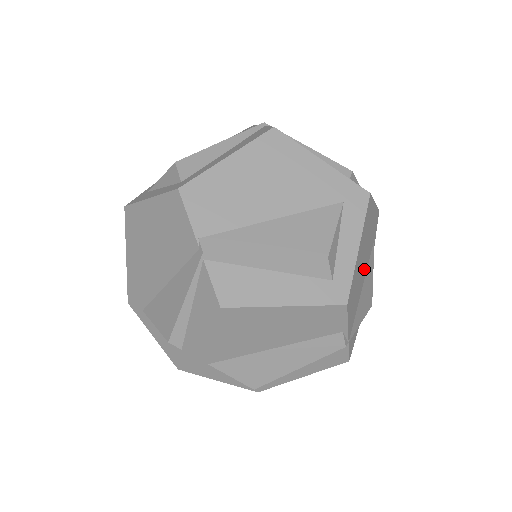
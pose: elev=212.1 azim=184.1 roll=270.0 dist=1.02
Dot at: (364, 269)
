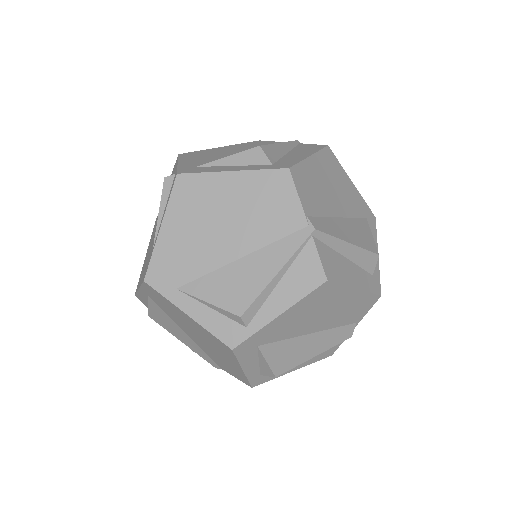
Dot at: occluded
